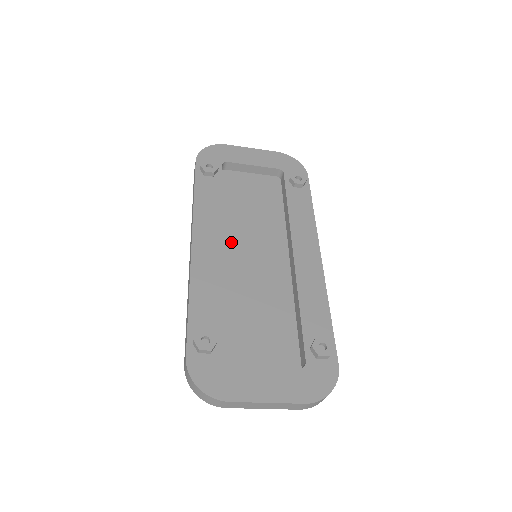
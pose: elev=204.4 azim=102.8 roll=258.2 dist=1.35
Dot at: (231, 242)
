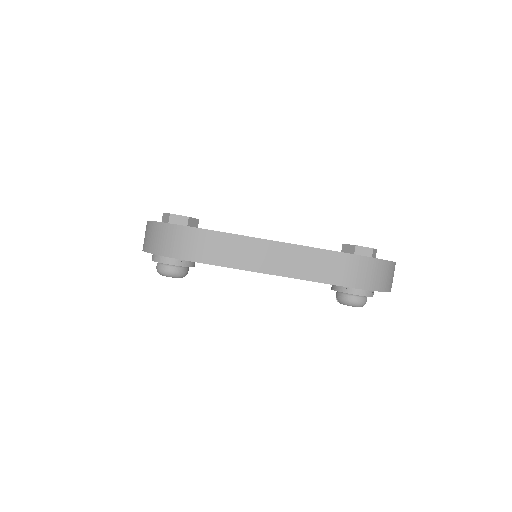
Dot at: occluded
